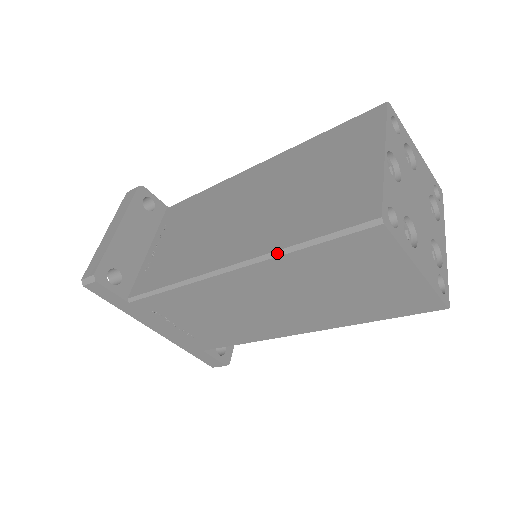
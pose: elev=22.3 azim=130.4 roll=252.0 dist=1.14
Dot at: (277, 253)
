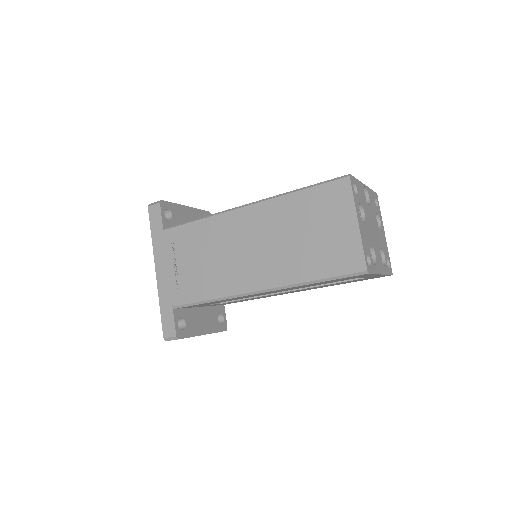
Dot at: (283, 194)
